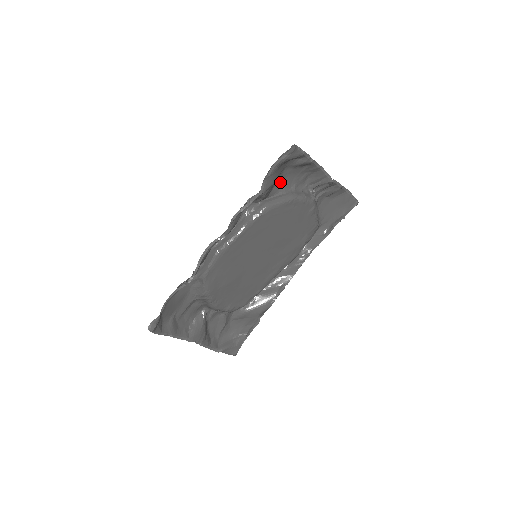
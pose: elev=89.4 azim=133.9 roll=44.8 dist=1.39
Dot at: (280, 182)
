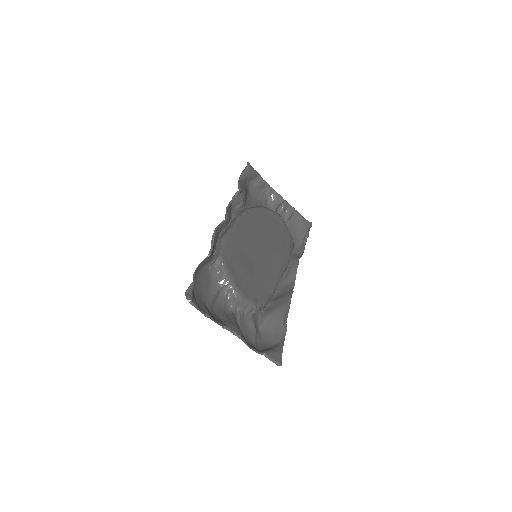
Dot at: (249, 200)
